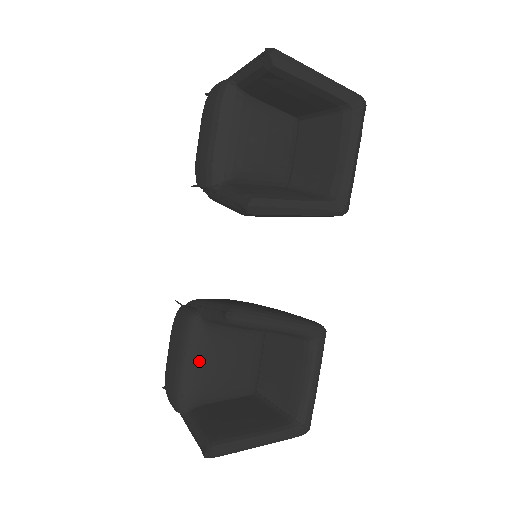
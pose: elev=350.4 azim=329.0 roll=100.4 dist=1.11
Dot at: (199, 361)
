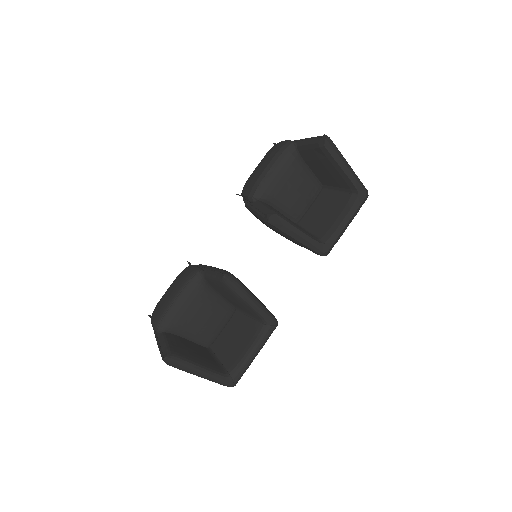
Dot at: (188, 302)
